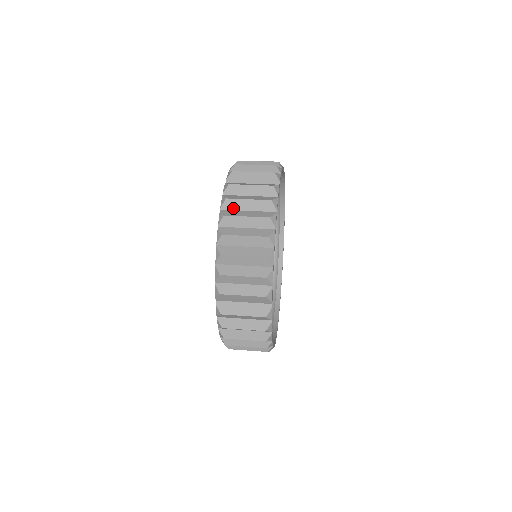
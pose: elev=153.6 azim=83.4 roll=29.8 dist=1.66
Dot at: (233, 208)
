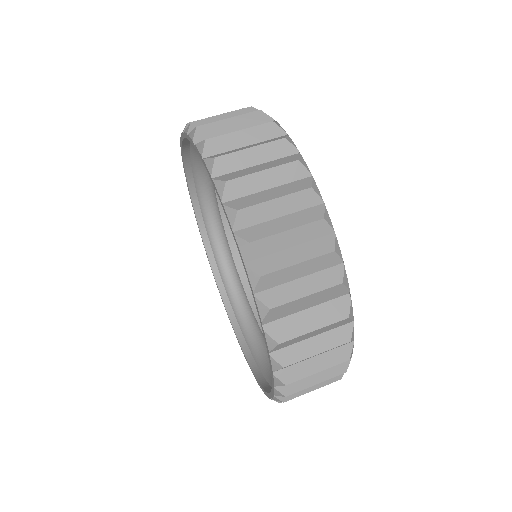
Dot at: (231, 169)
